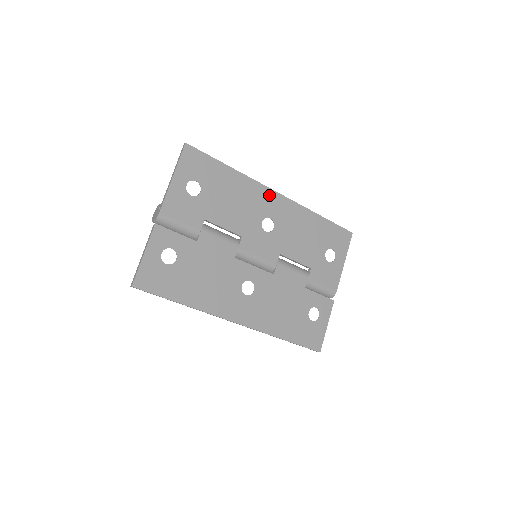
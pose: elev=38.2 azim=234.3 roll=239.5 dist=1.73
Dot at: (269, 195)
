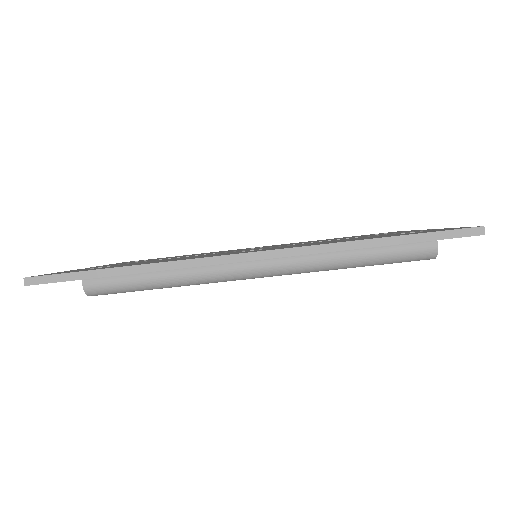
Dot at: occluded
